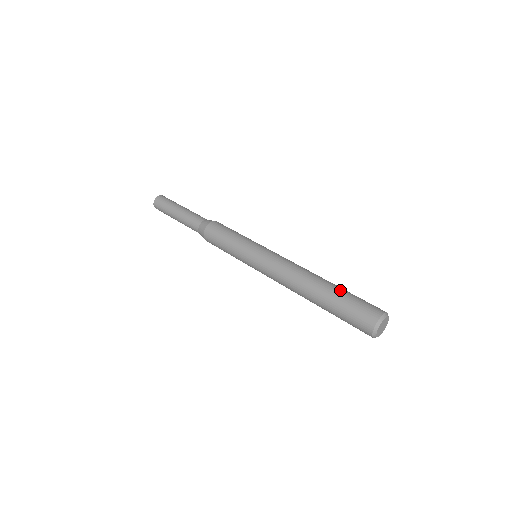
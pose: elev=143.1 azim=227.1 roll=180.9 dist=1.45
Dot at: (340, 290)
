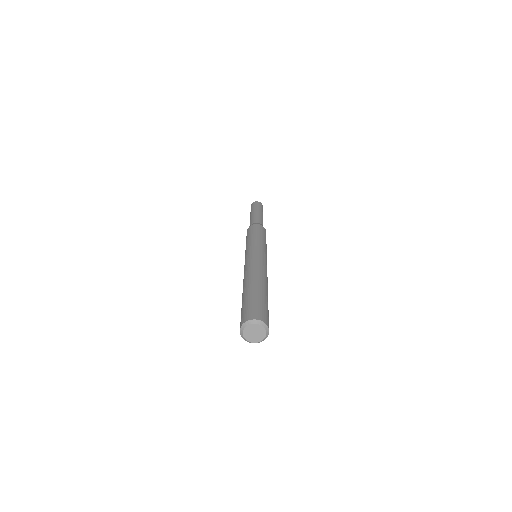
Dot at: (267, 297)
